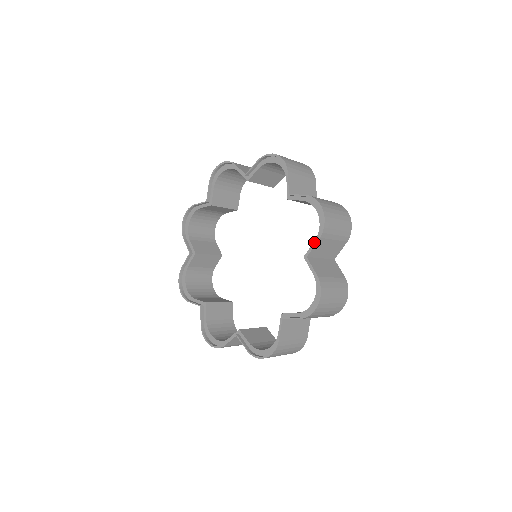
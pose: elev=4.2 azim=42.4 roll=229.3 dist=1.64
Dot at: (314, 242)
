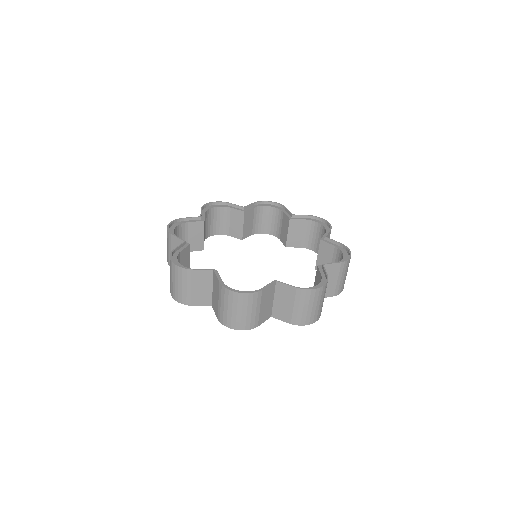
Dot at: (332, 264)
